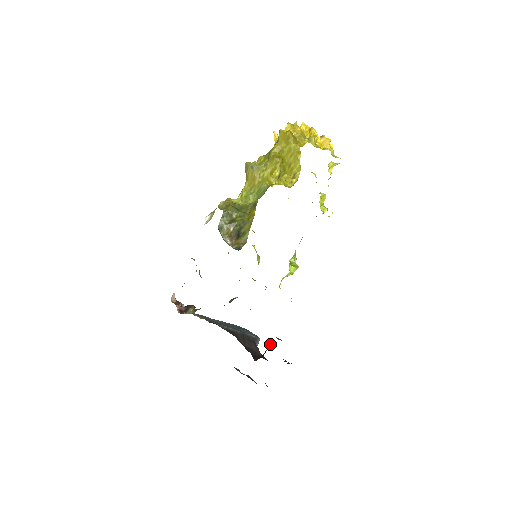
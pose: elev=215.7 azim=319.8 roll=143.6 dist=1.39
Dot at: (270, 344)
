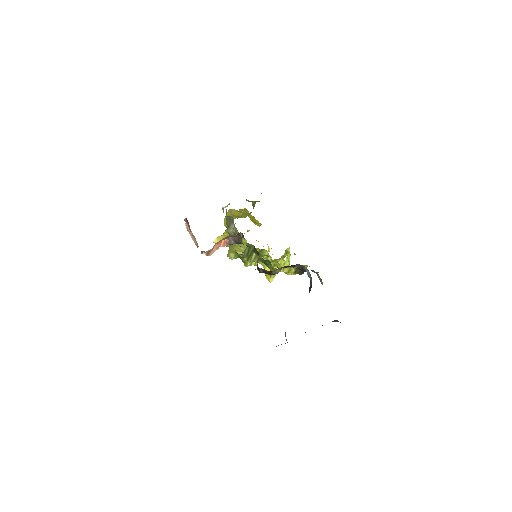
Dot at: (309, 288)
